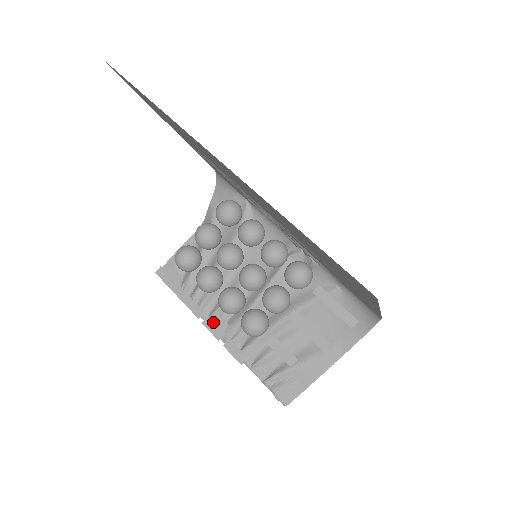
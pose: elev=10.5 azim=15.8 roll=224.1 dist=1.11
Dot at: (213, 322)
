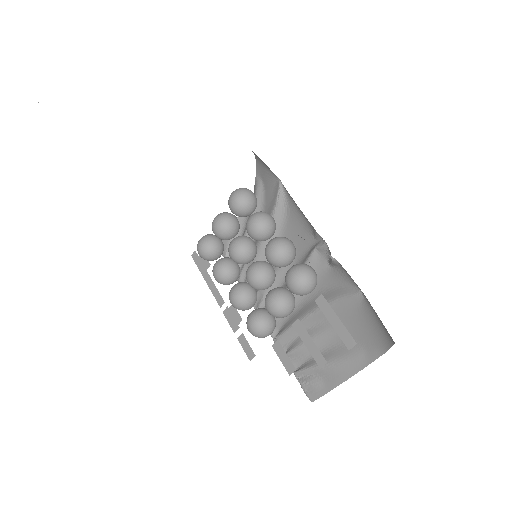
Dot at: (231, 314)
